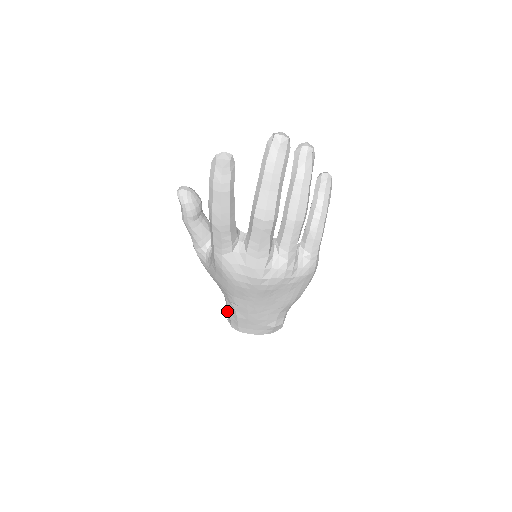
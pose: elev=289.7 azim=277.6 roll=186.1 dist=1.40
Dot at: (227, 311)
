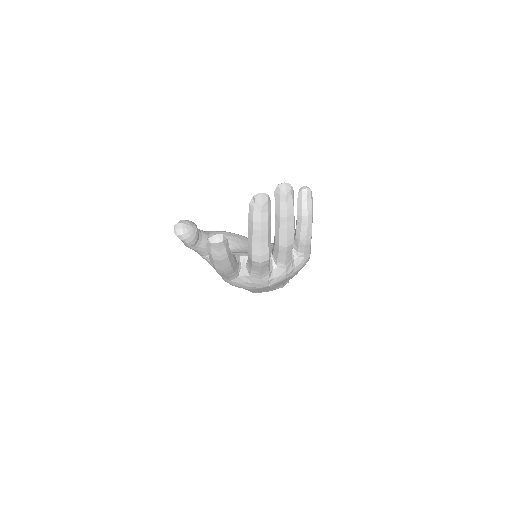
Dot at: occluded
